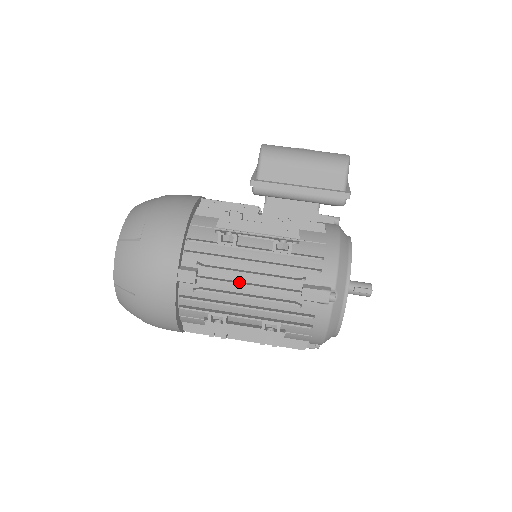
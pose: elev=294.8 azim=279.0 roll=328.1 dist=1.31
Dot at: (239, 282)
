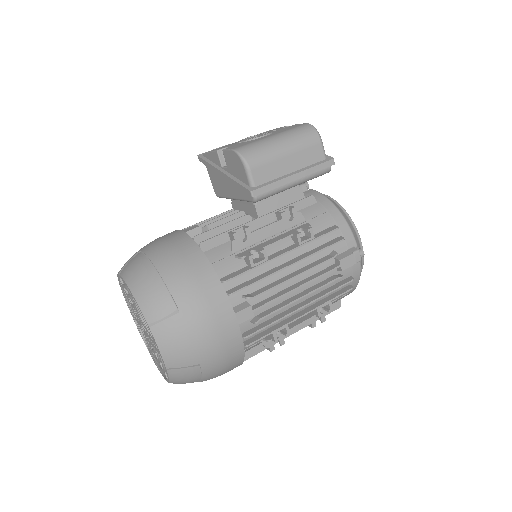
Dot at: (288, 289)
